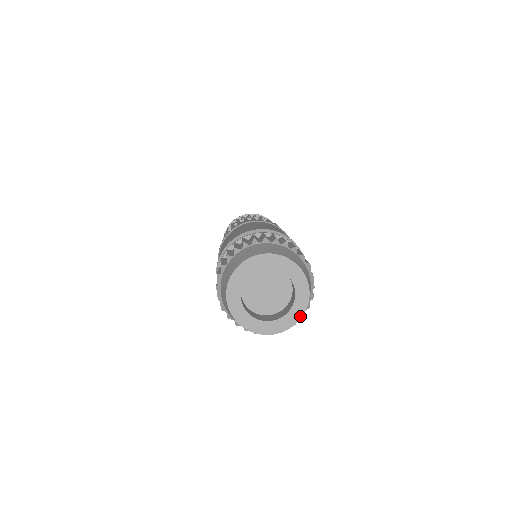
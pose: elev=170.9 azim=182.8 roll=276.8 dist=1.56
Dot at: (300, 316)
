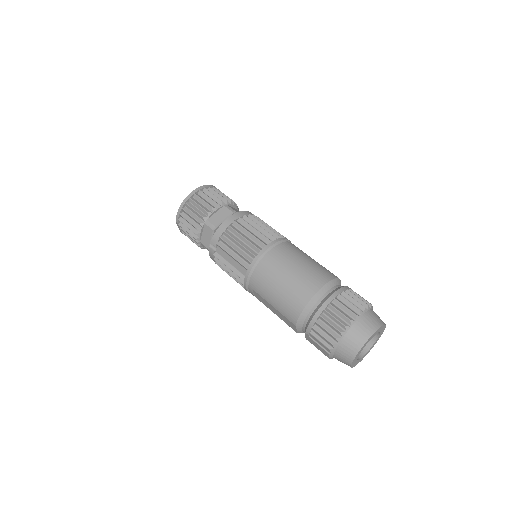
Dot at: occluded
